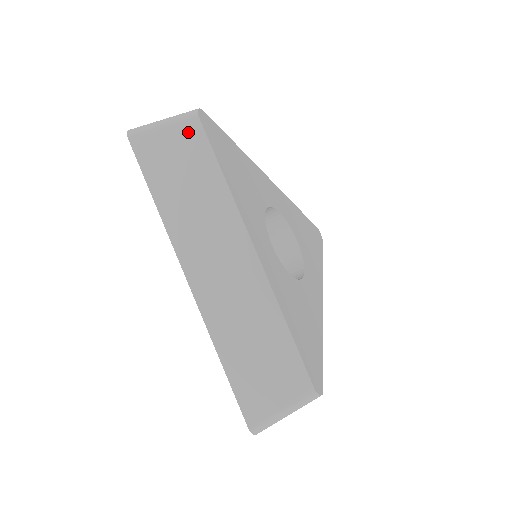
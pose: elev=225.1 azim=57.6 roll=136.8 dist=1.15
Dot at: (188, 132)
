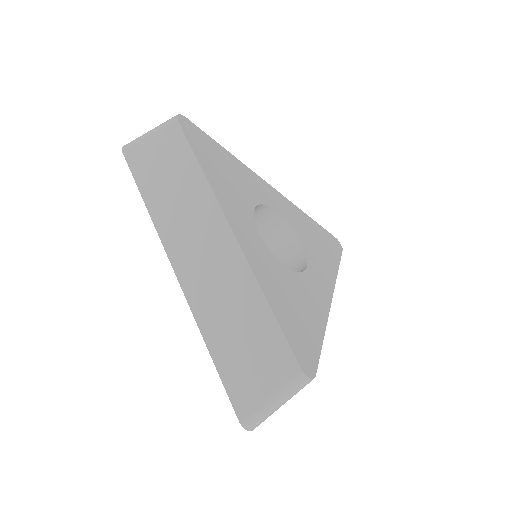
Dot at: (169, 135)
